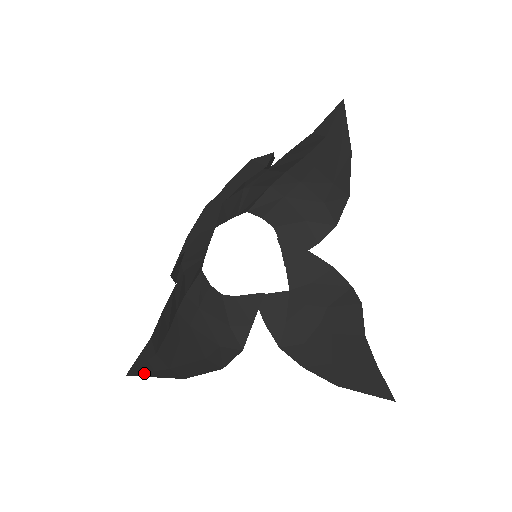
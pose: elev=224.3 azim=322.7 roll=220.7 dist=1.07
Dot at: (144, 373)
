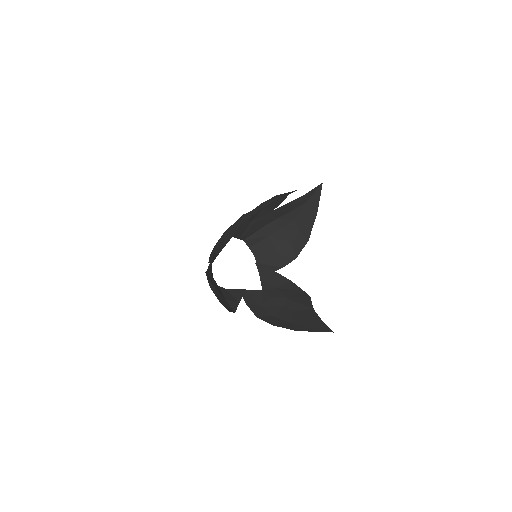
Dot at: occluded
